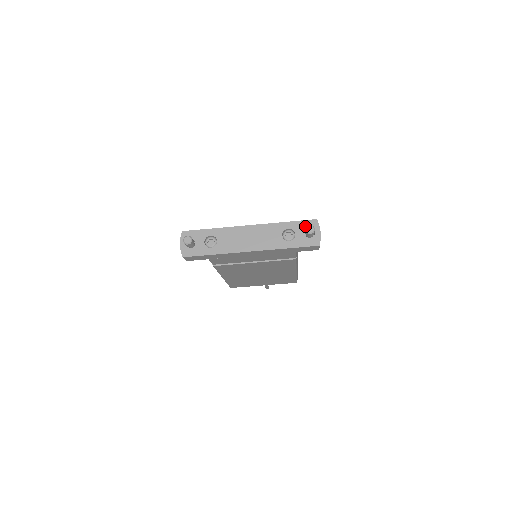
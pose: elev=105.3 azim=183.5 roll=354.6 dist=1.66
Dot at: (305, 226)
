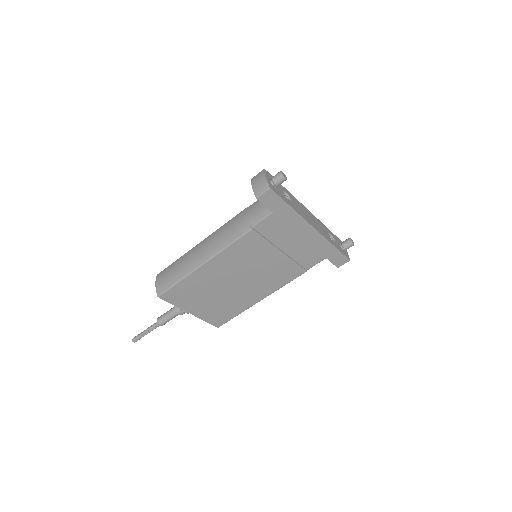
Dot at: (338, 240)
